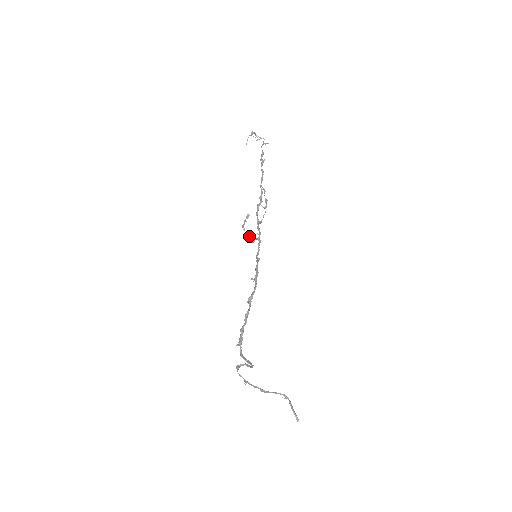
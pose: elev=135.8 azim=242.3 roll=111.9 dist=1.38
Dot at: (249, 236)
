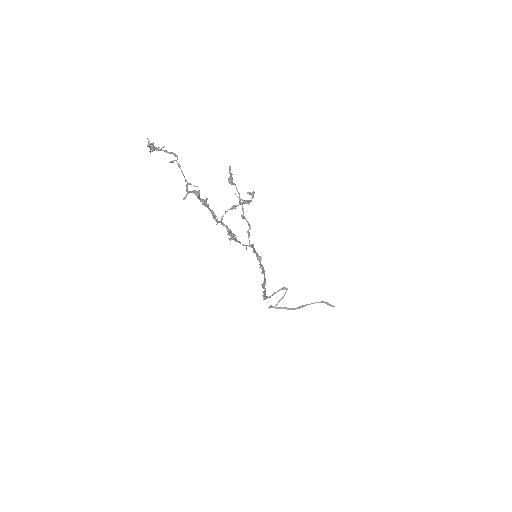
Dot at: occluded
